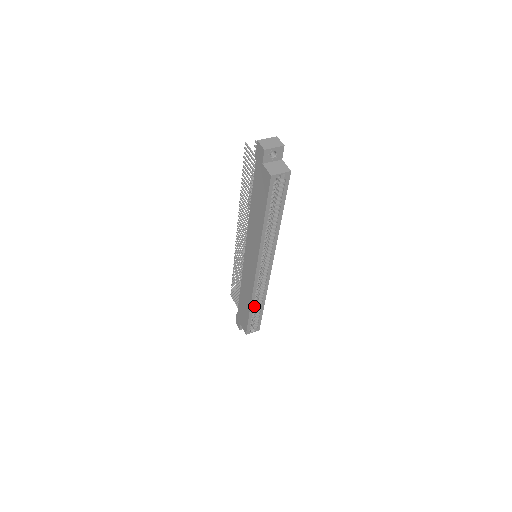
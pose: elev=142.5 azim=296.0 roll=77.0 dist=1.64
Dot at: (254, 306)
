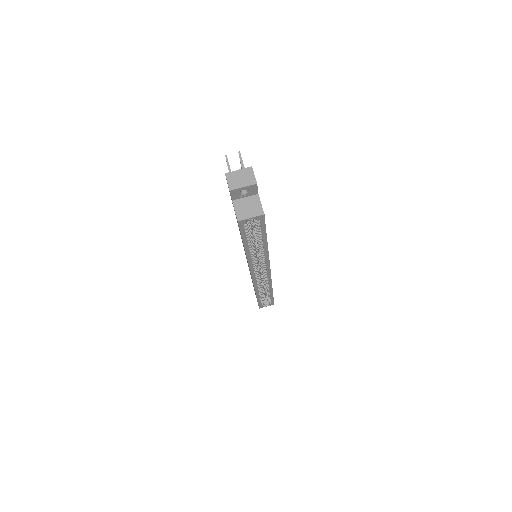
Dot at: (261, 293)
